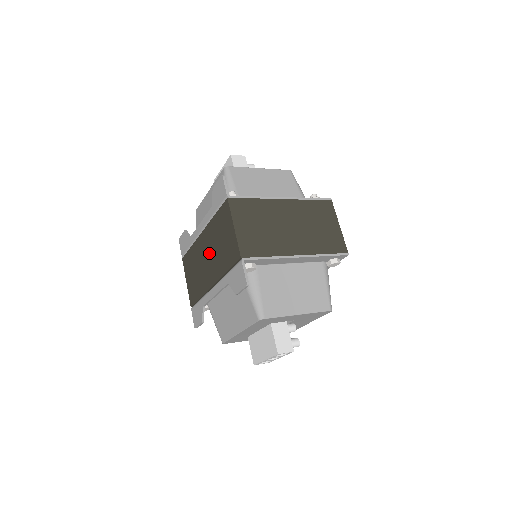
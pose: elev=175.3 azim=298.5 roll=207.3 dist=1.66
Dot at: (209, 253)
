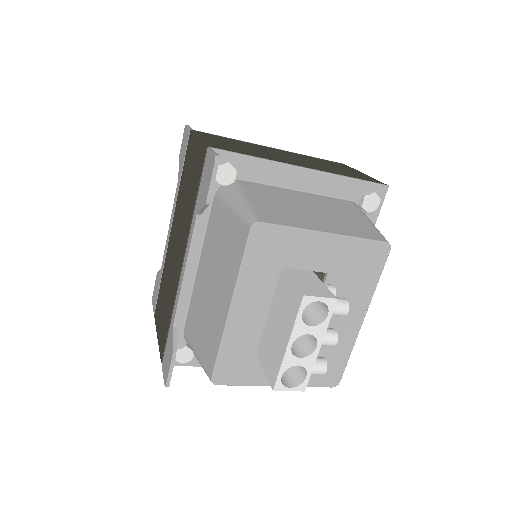
Dot at: (177, 233)
